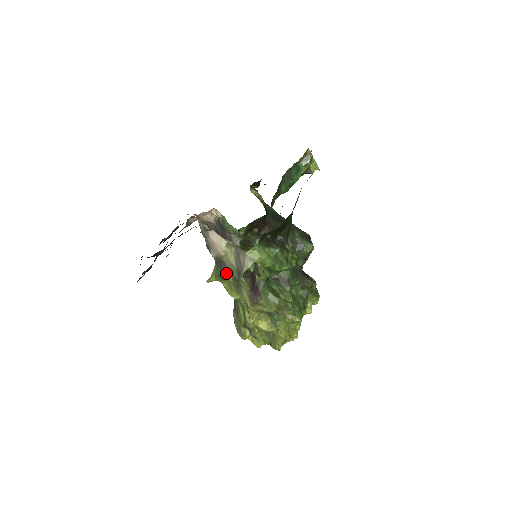
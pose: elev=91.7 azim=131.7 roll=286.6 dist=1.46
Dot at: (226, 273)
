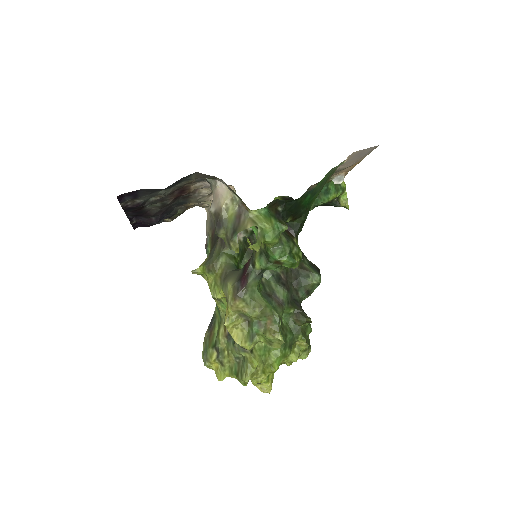
Dot at: (219, 230)
